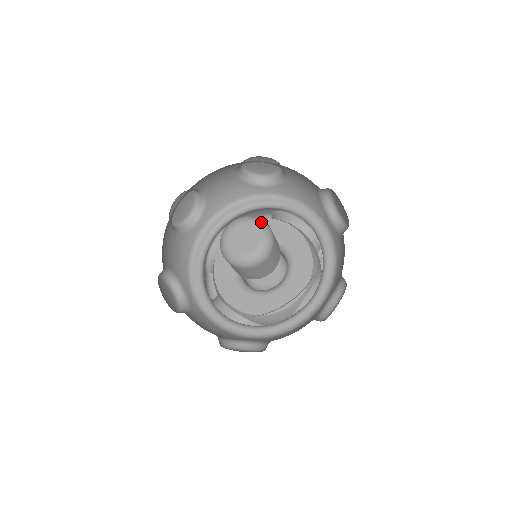
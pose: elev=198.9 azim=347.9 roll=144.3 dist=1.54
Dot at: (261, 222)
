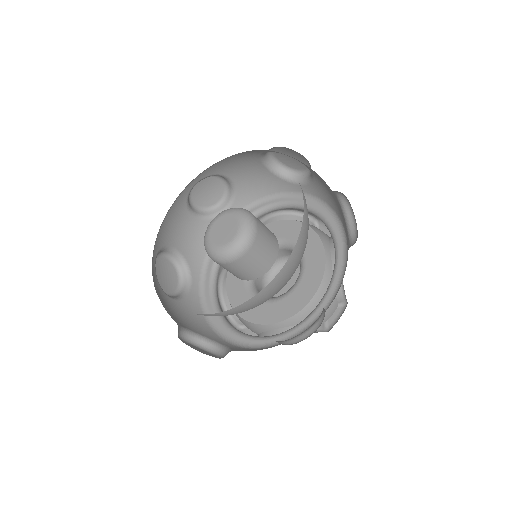
Dot at: (229, 209)
